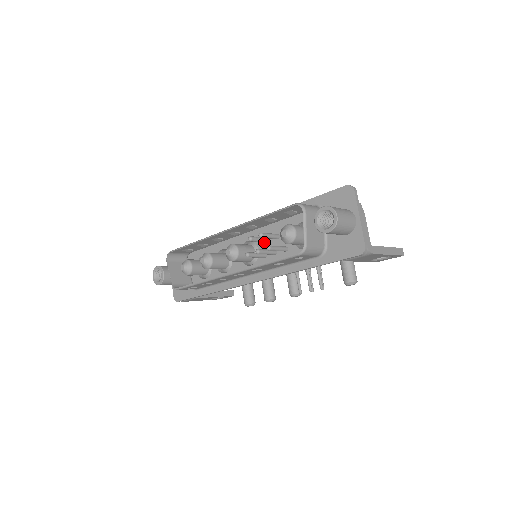
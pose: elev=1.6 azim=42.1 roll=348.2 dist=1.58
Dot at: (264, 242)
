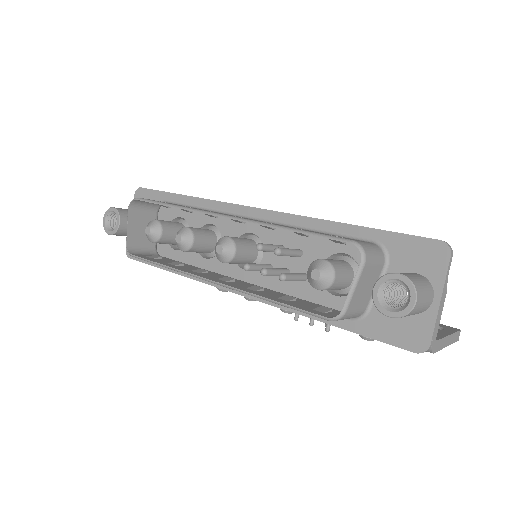
Dot at: occluded
